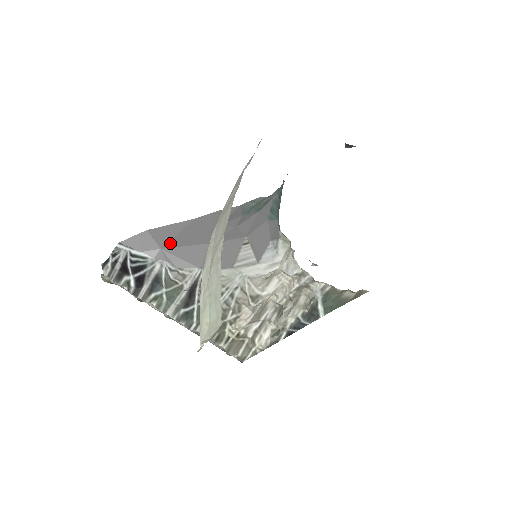
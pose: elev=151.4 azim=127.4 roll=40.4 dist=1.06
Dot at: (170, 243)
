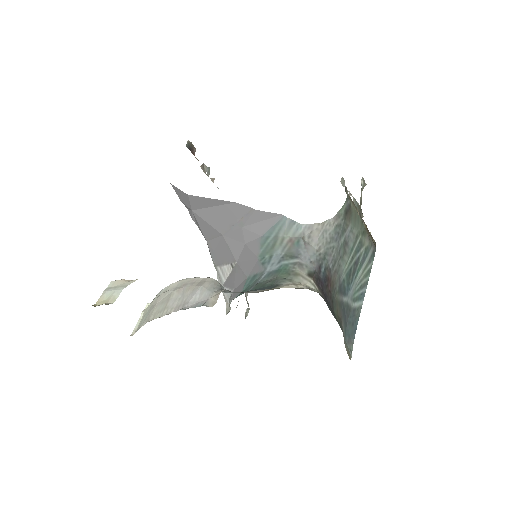
Dot at: (200, 211)
